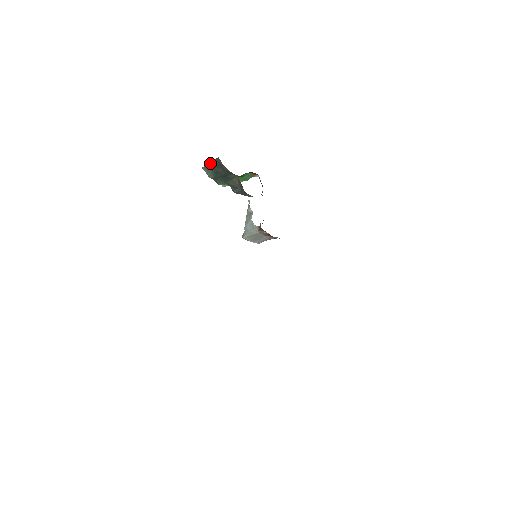
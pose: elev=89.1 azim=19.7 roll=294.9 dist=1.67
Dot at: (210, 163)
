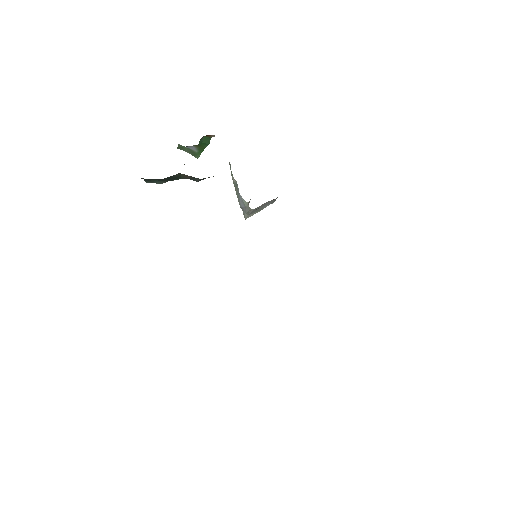
Dot at: (144, 179)
